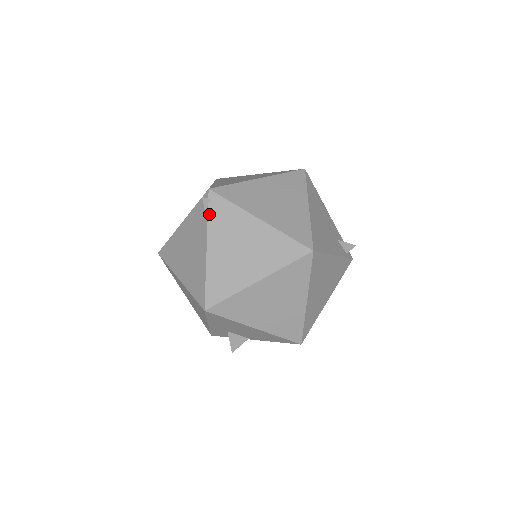
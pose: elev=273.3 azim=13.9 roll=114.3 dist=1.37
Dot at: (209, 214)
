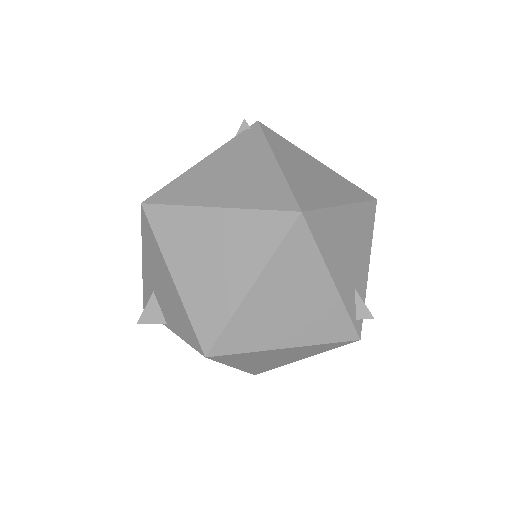
Dot at: (236, 137)
